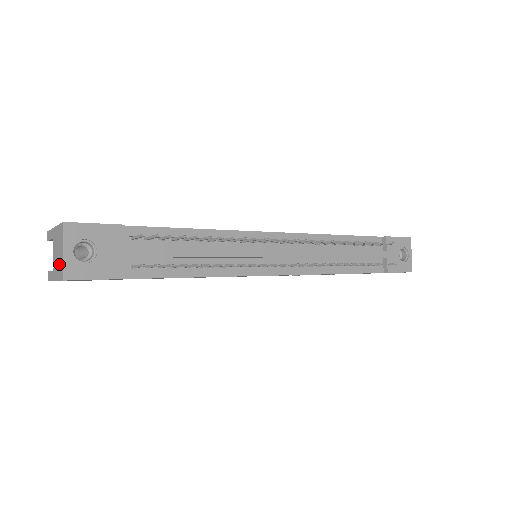
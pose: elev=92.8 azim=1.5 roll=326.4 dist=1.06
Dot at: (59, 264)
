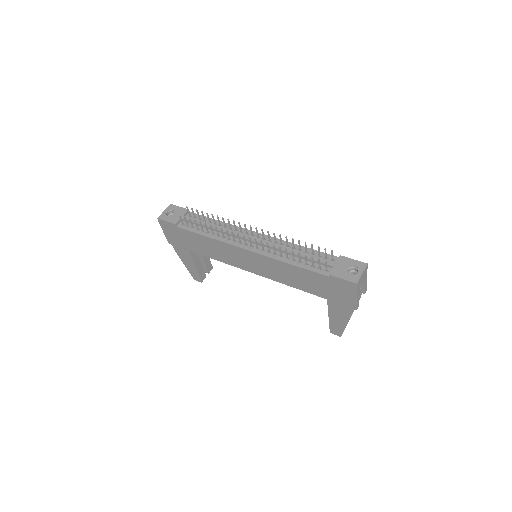
Dot at: occluded
